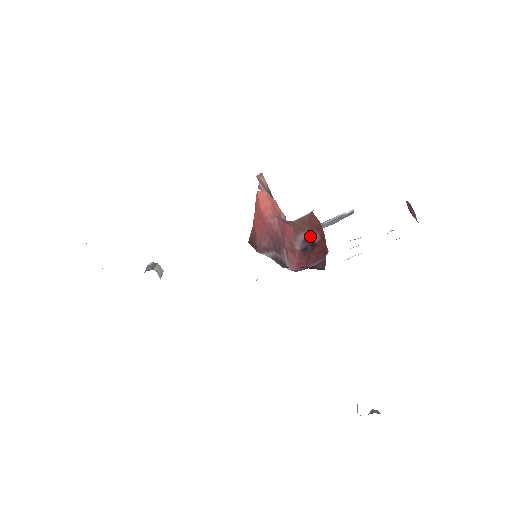
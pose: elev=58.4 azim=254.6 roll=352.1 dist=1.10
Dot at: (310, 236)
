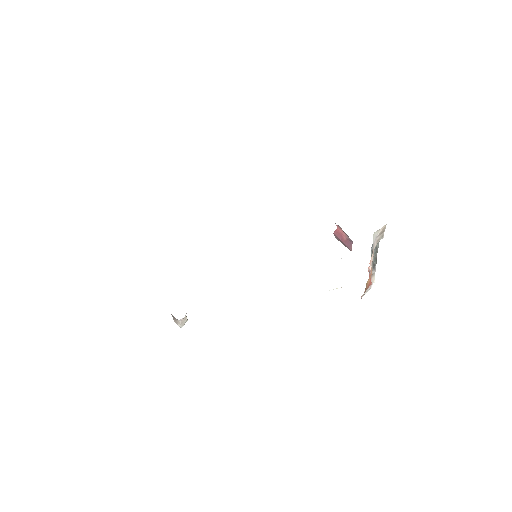
Dot at: occluded
